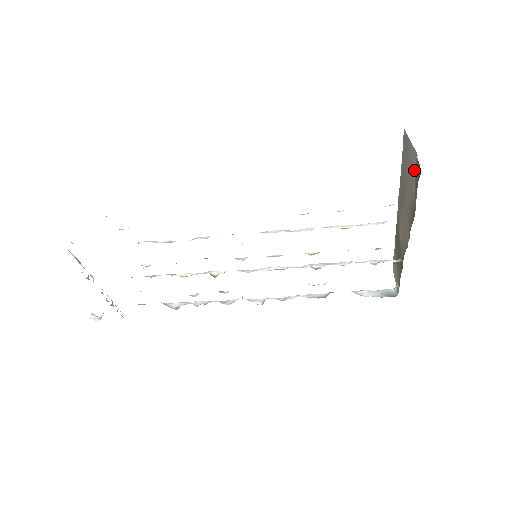
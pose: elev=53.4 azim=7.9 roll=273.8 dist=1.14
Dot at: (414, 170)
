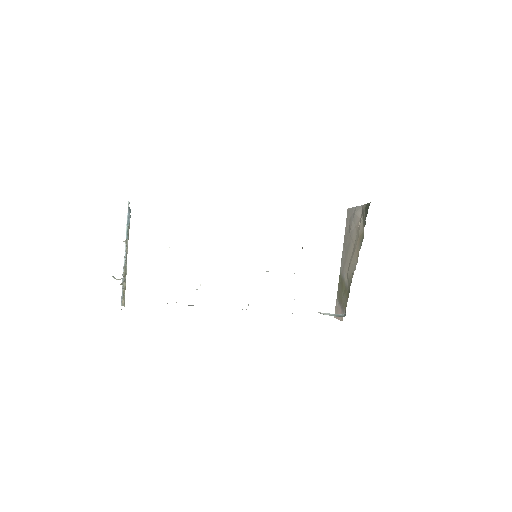
Dot at: (360, 216)
